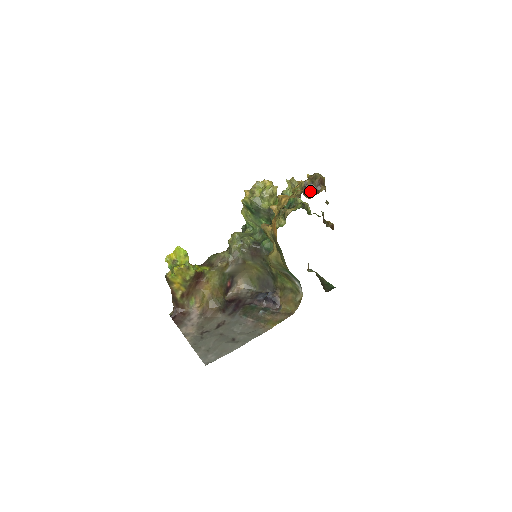
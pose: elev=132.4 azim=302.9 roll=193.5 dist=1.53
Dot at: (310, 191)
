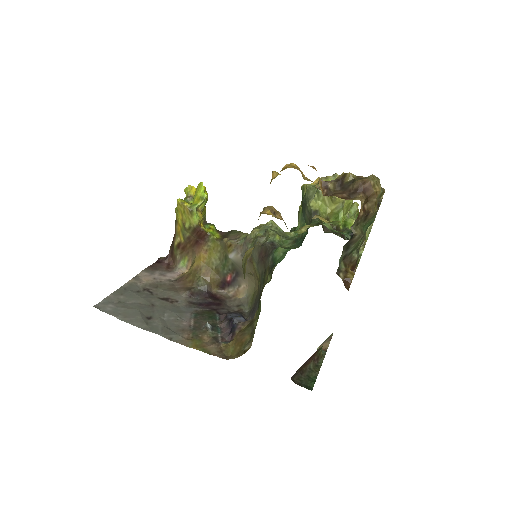
Dot at: (340, 191)
